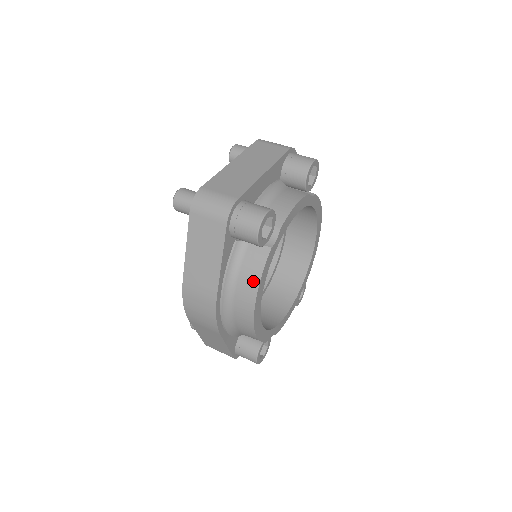
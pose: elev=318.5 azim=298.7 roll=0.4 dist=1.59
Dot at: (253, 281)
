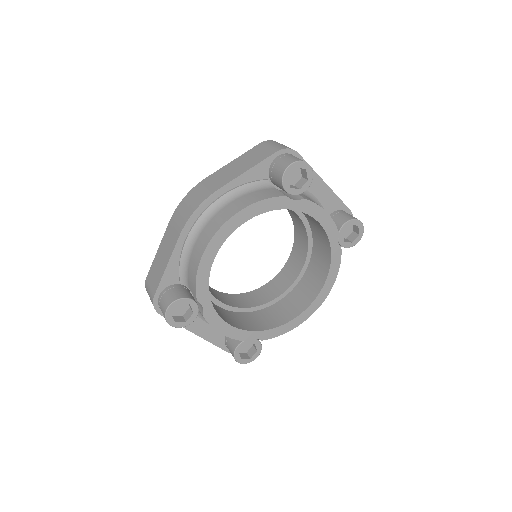
Dot at: (251, 200)
